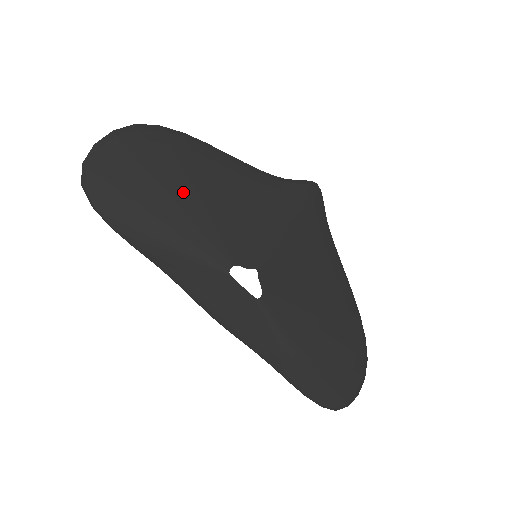
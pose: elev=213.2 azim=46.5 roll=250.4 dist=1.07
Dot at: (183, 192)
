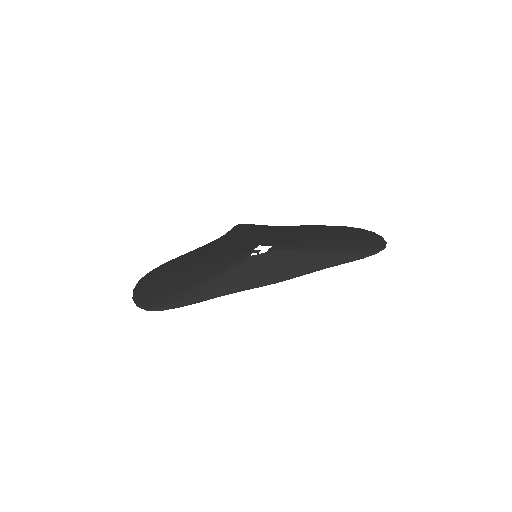
Dot at: (191, 266)
